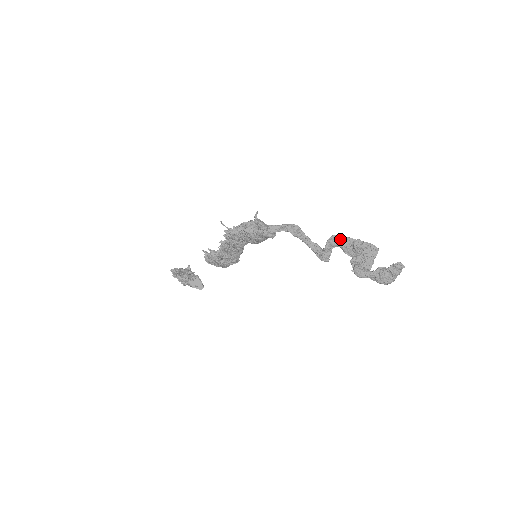
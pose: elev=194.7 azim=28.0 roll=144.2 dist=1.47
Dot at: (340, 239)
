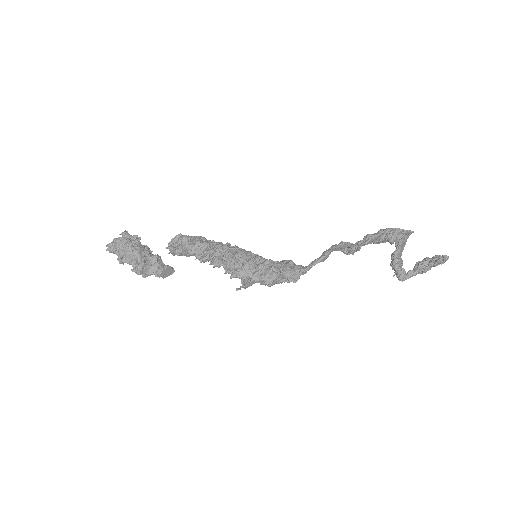
Dot at: (374, 240)
